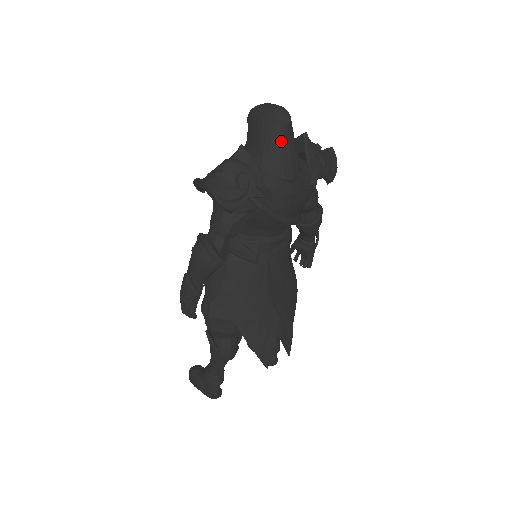
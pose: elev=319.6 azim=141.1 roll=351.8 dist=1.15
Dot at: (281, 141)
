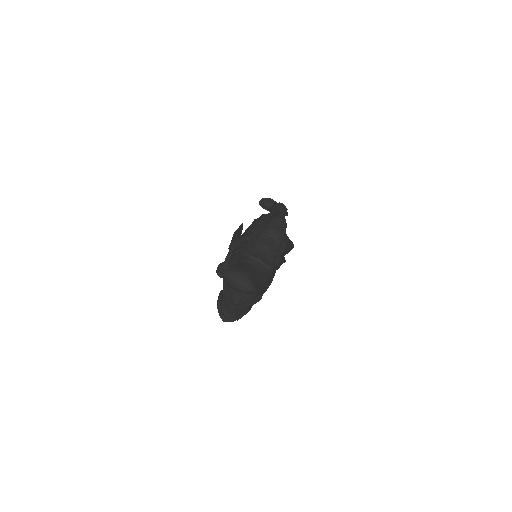
Dot at: occluded
